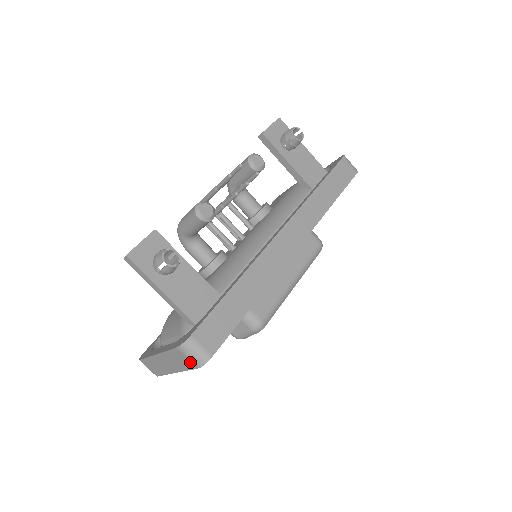
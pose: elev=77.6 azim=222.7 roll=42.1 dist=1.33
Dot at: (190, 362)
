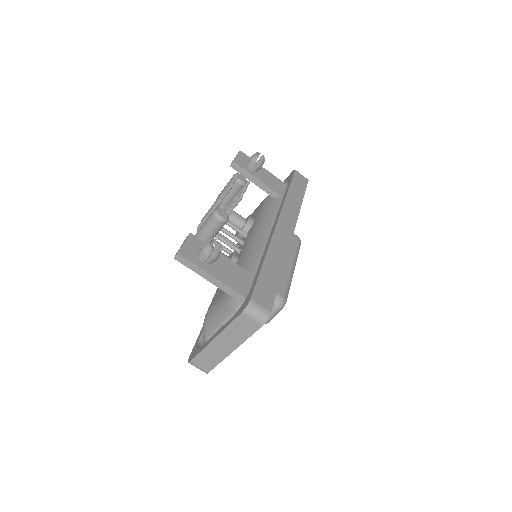
Dot at: (254, 324)
